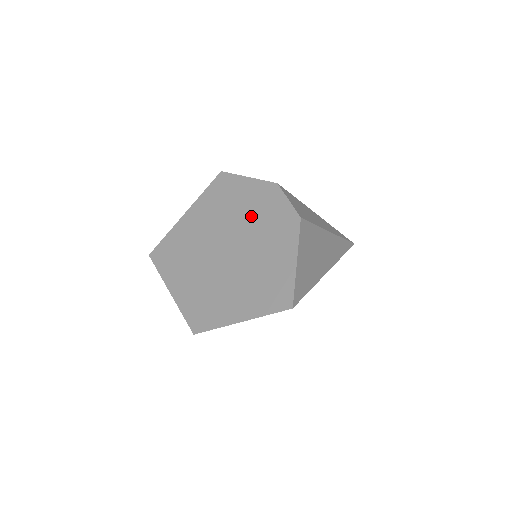
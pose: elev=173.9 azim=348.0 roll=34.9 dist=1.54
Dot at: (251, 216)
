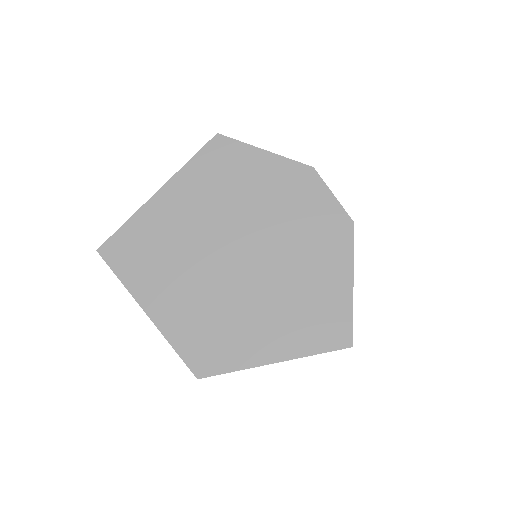
Dot at: (276, 210)
